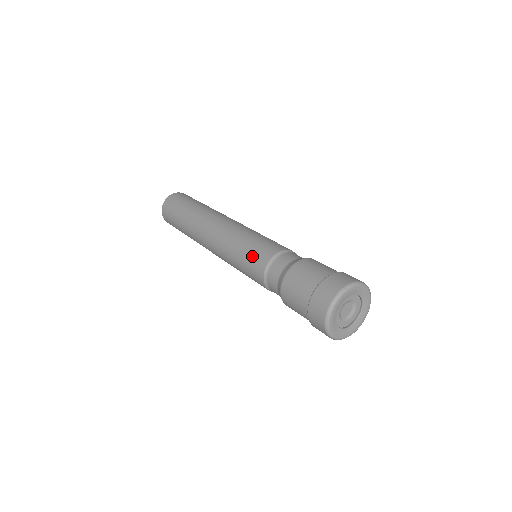
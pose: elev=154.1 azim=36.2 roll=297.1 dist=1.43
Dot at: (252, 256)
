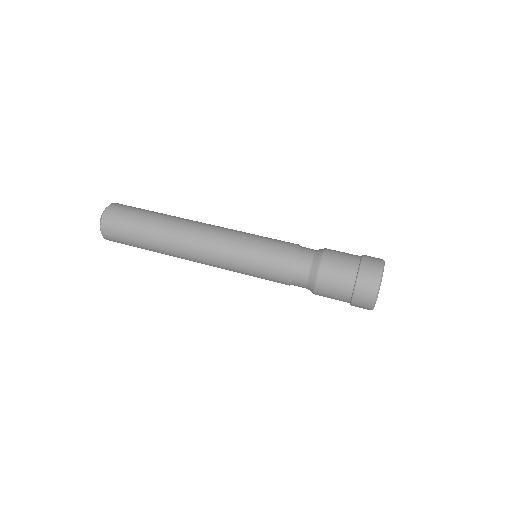
Dot at: (268, 261)
